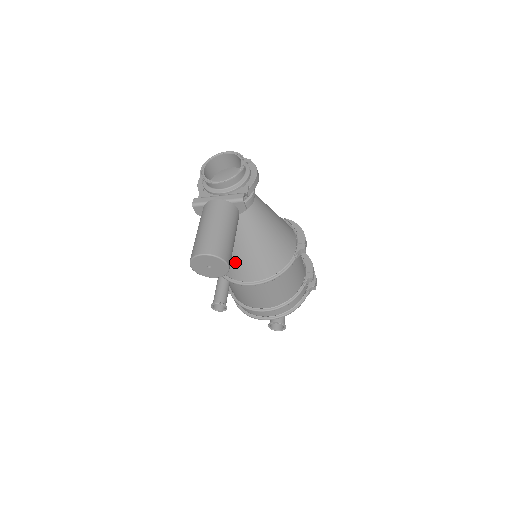
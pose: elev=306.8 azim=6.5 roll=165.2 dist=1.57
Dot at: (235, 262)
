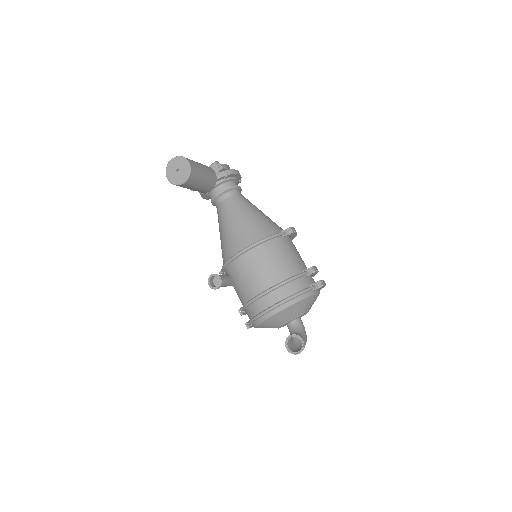
Dot at: (228, 241)
